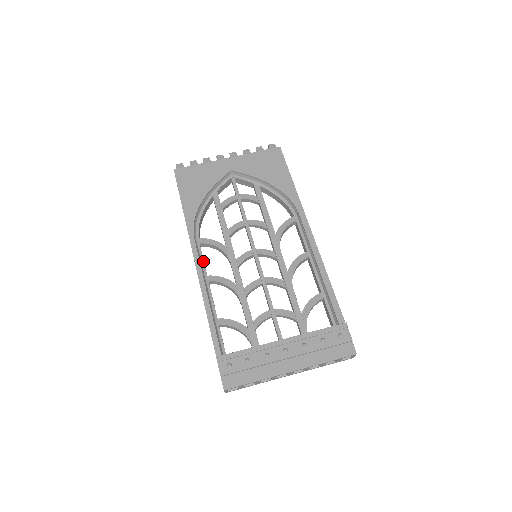
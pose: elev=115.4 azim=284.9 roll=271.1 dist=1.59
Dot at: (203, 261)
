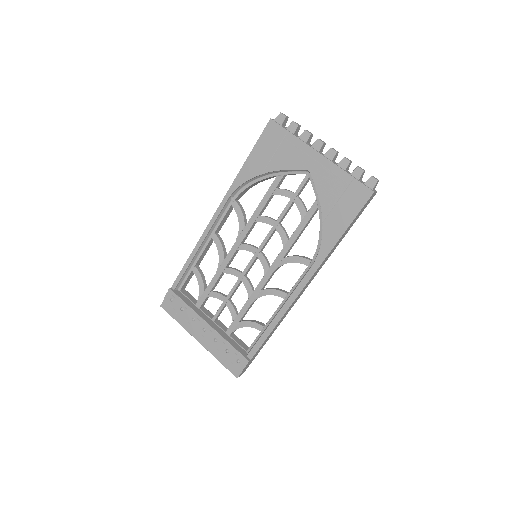
Dot at: (221, 220)
